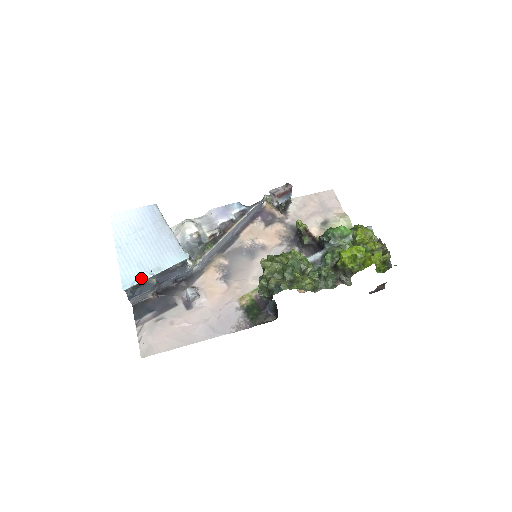
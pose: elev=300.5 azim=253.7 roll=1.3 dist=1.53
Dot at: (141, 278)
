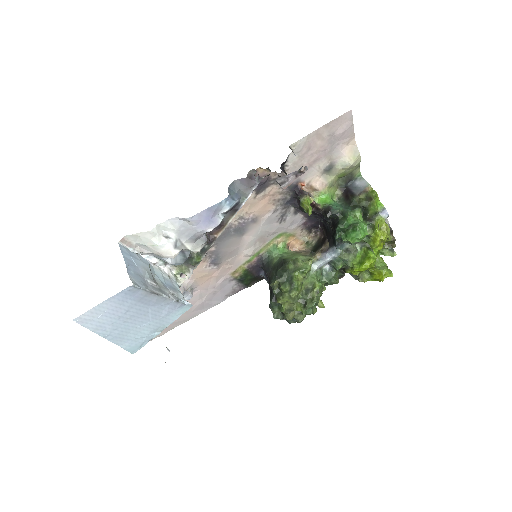
Dot at: (148, 341)
